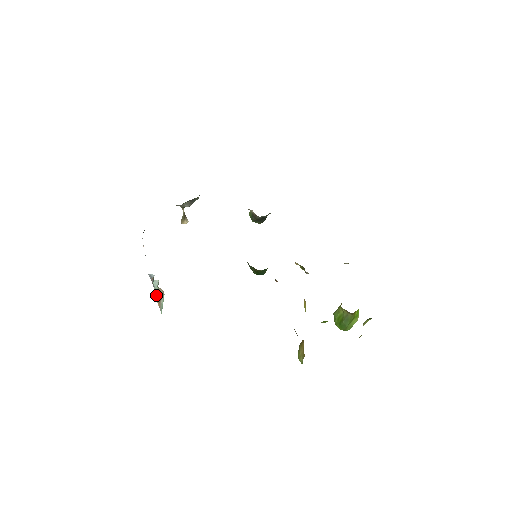
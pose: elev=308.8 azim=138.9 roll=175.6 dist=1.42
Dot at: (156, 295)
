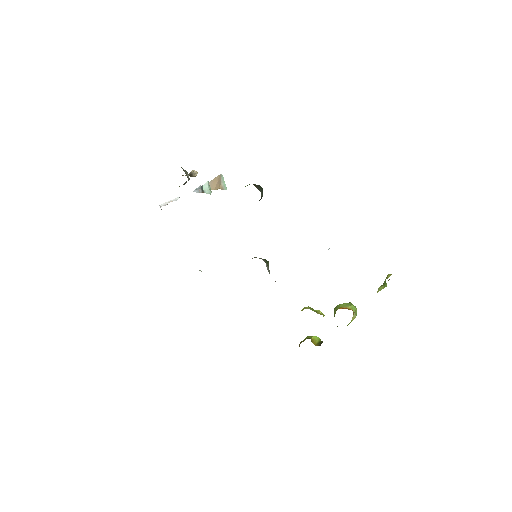
Dot at: (213, 187)
